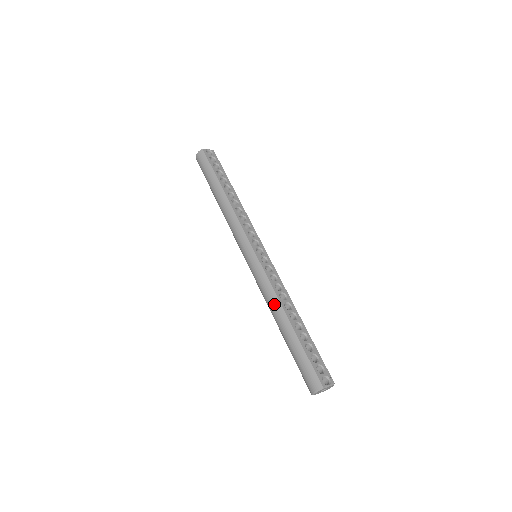
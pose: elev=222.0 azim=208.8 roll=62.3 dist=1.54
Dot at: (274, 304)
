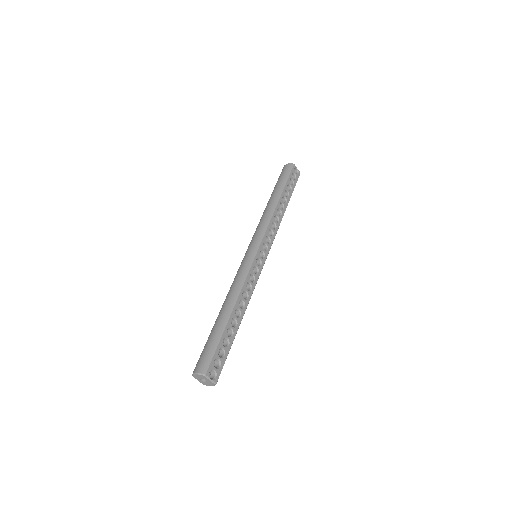
Dot at: (234, 292)
